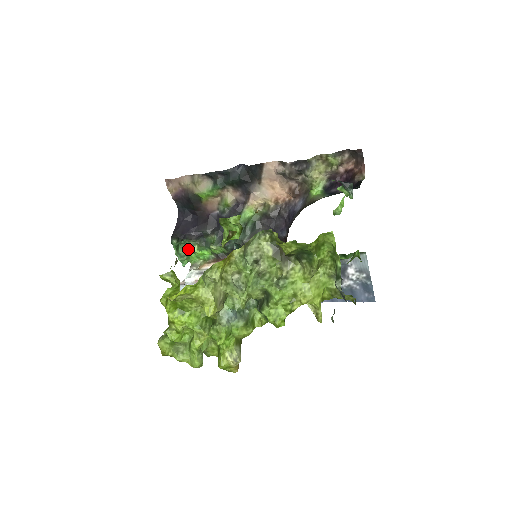
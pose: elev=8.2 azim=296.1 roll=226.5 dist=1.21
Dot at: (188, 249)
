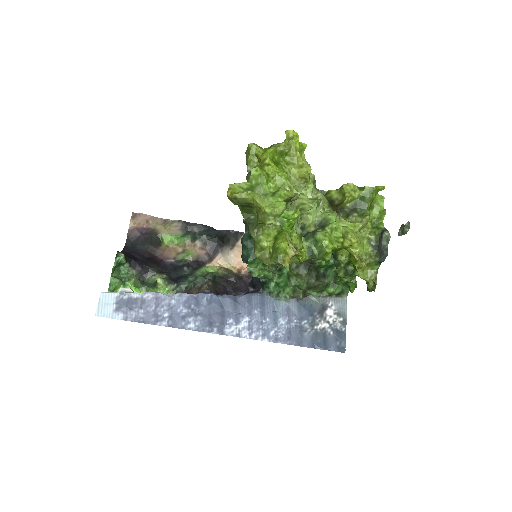
Dot at: (122, 278)
